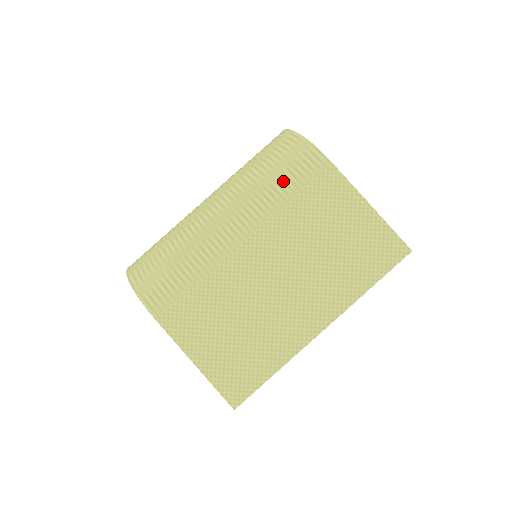
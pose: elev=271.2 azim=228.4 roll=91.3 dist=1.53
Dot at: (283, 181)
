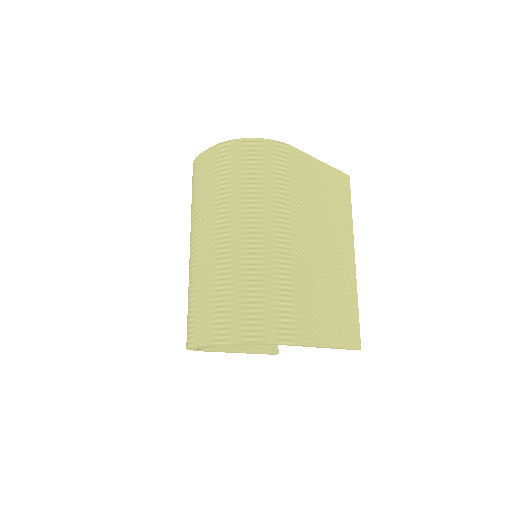
Dot at: (280, 179)
